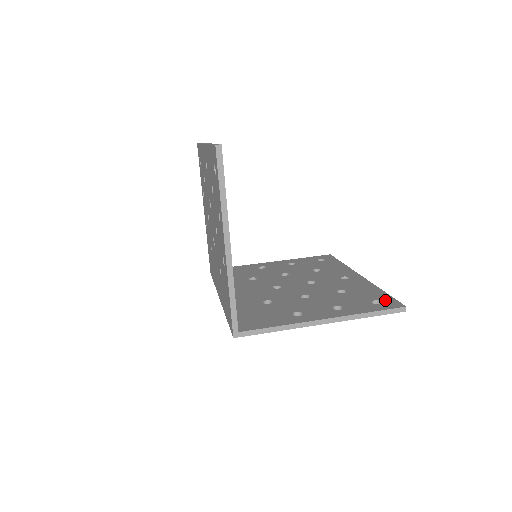
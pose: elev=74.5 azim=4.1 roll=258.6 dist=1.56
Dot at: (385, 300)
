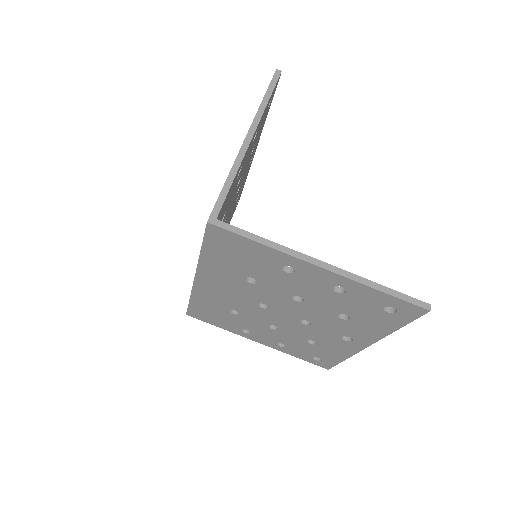
Dot at: occluded
